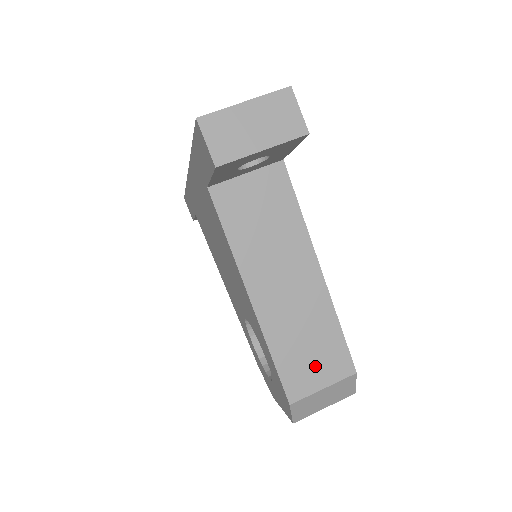
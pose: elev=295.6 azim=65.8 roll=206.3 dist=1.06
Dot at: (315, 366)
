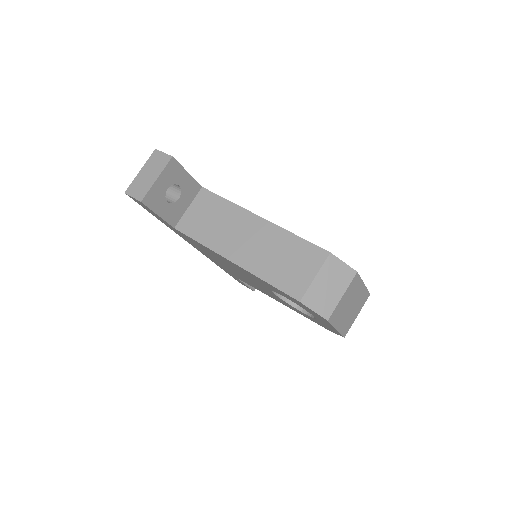
Dot at: (298, 268)
